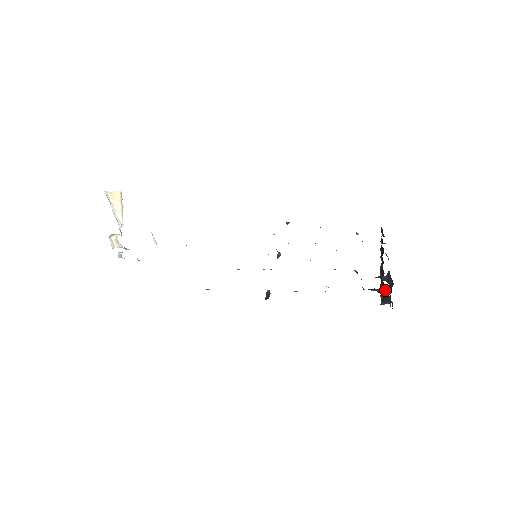
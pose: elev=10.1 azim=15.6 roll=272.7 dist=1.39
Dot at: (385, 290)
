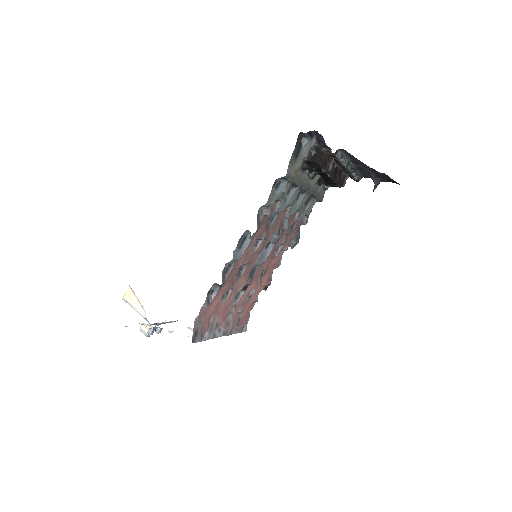
Dot at: (316, 140)
